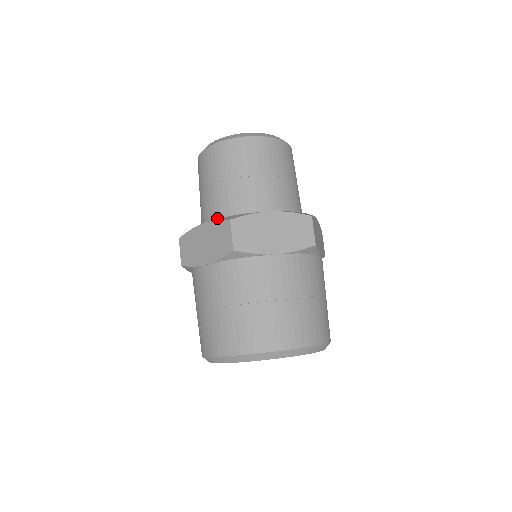
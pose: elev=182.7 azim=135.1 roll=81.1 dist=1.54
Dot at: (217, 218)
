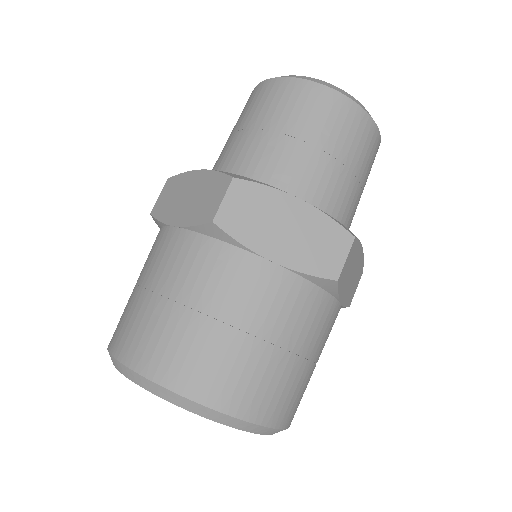
Dot at: occluded
